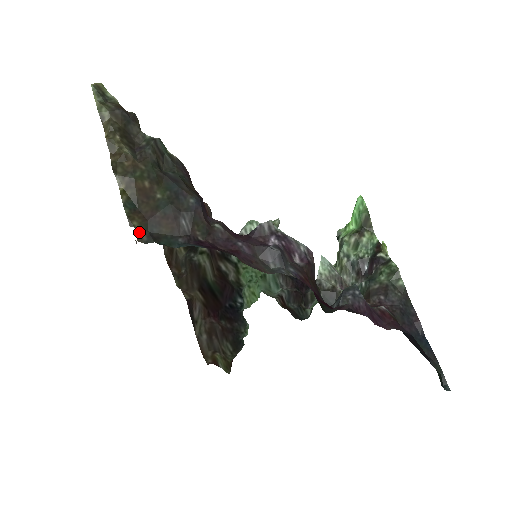
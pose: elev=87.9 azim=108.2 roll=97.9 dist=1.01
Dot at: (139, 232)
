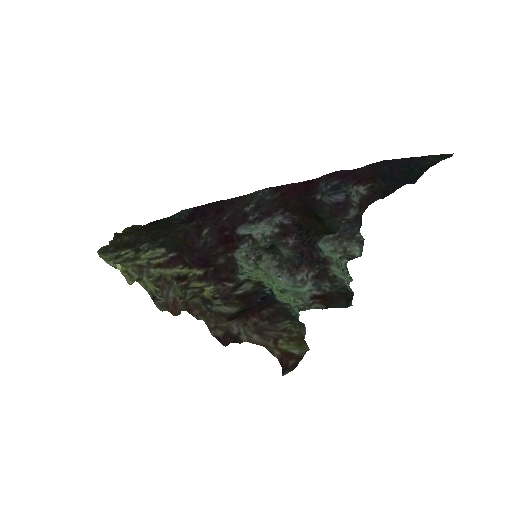
Dot at: (141, 226)
